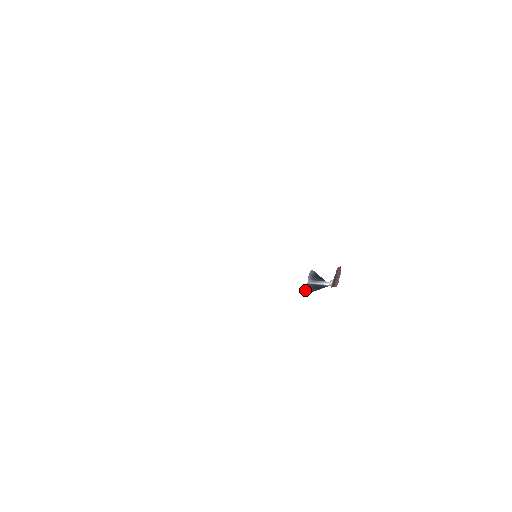
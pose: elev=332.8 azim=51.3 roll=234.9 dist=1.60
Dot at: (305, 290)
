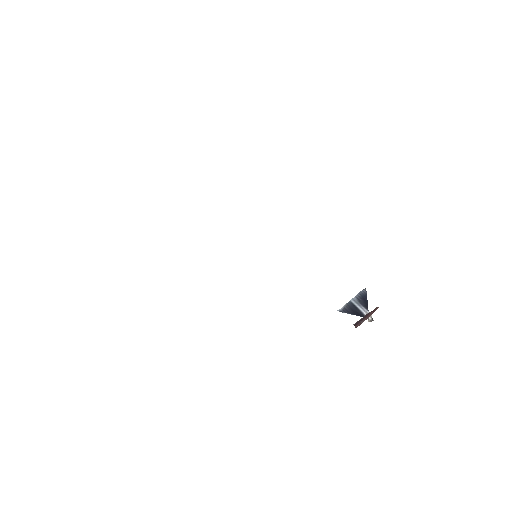
Dot at: (343, 306)
